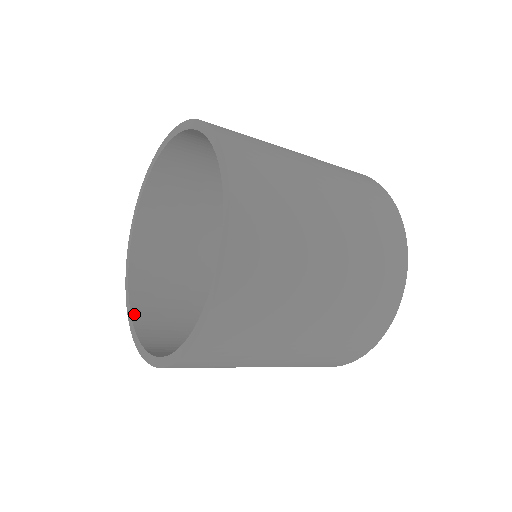
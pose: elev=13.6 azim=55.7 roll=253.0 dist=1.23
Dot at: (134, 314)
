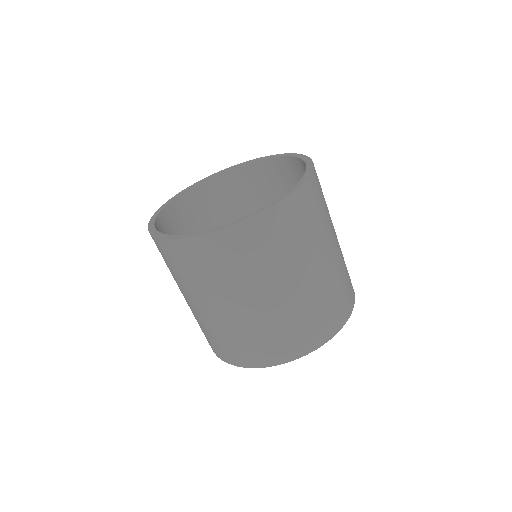
Dot at: occluded
